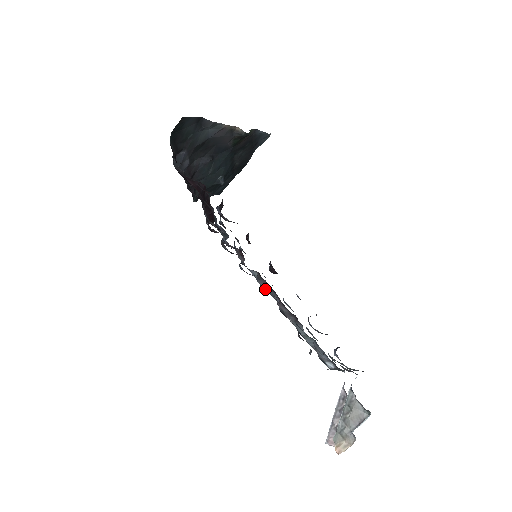
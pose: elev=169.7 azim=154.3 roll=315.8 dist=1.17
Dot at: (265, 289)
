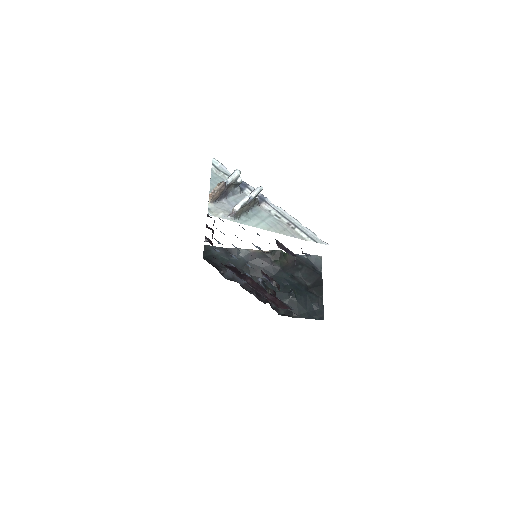
Dot at: occluded
